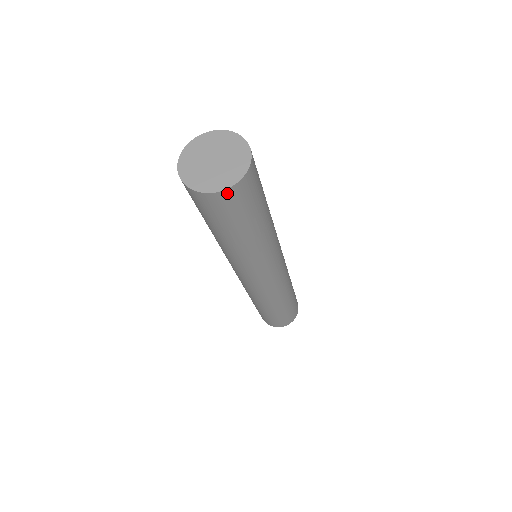
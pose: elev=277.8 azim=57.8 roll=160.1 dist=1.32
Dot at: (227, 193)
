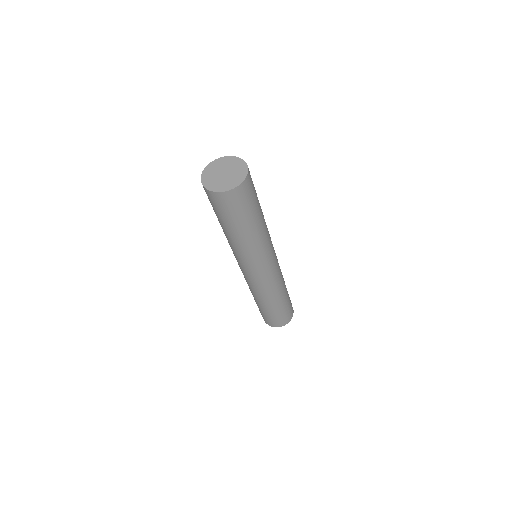
Dot at: (212, 194)
